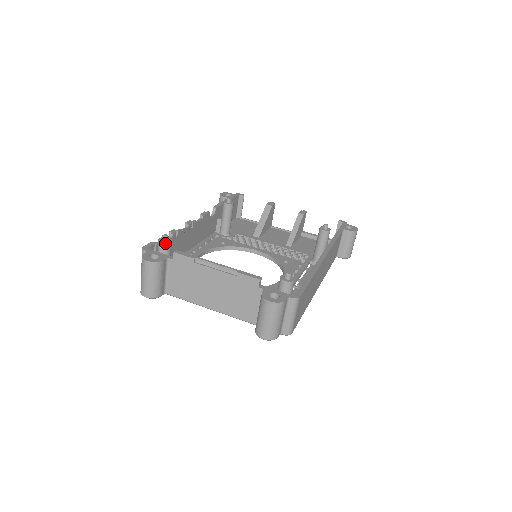
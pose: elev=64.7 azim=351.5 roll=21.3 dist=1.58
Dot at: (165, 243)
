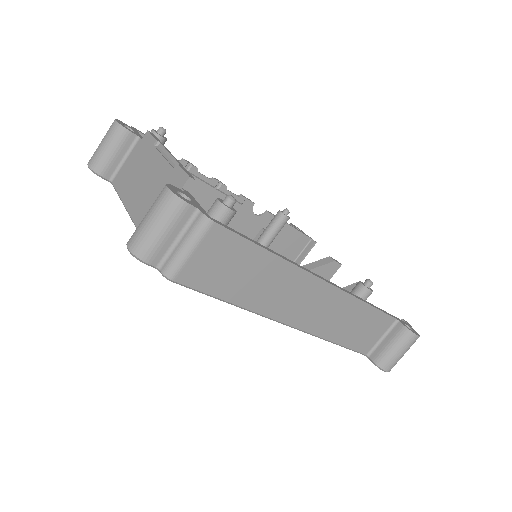
Dot at: (155, 132)
